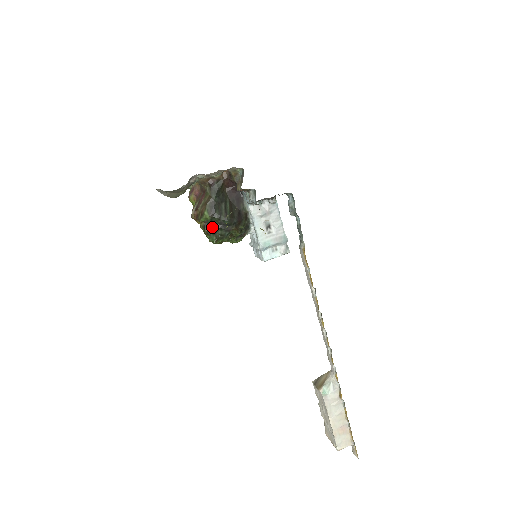
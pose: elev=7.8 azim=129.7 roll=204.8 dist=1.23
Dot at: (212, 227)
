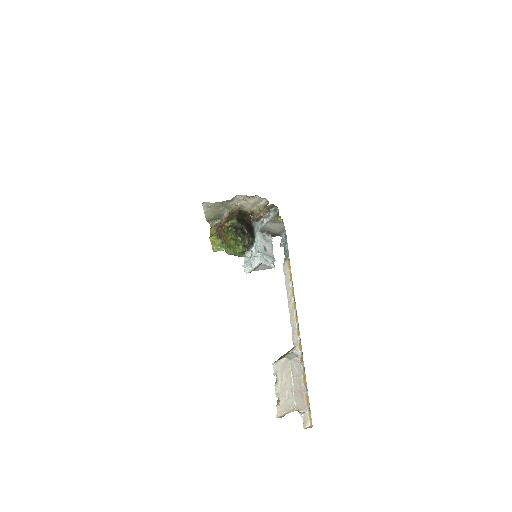
Dot at: (235, 228)
